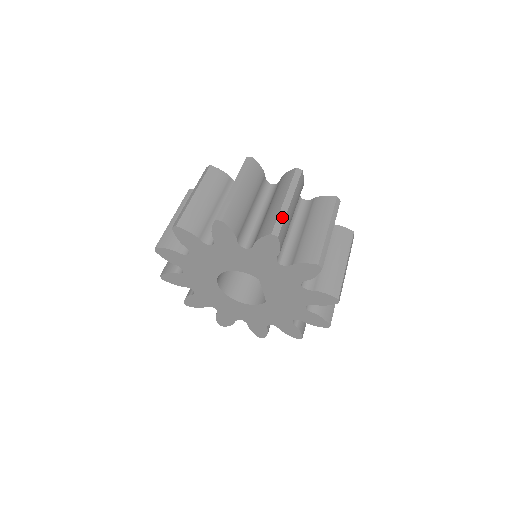
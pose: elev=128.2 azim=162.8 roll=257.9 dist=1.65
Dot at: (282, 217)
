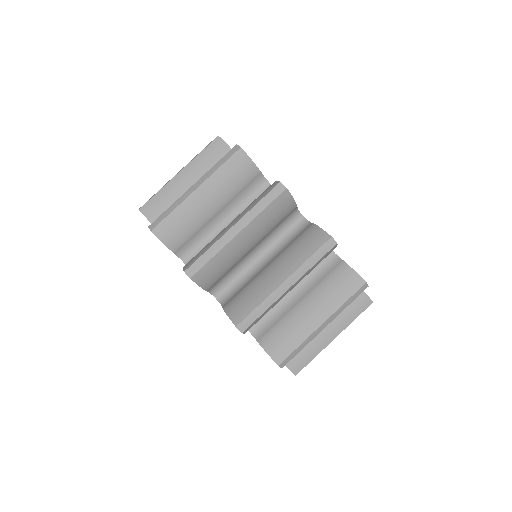
Dot at: (172, 208)
